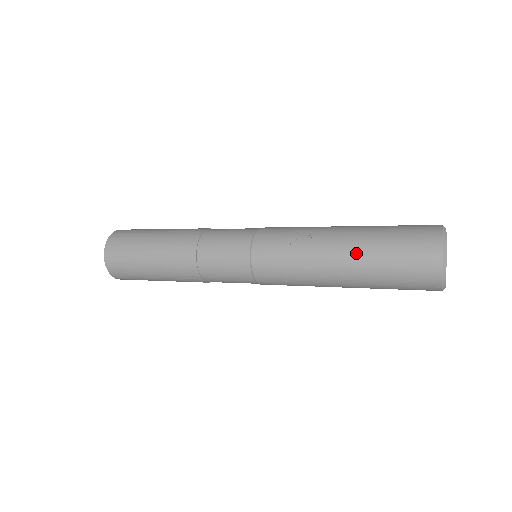
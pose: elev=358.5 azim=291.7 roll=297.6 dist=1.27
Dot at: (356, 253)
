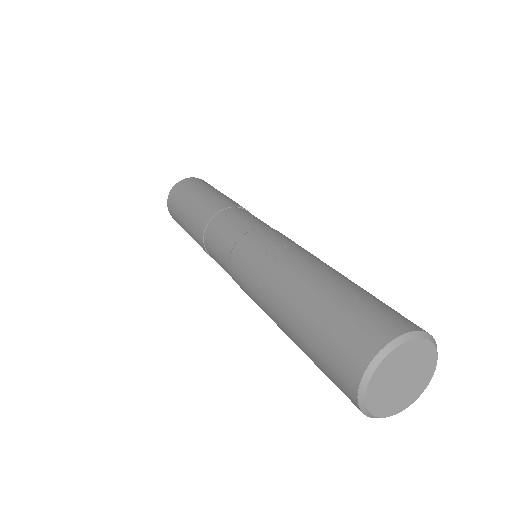
Dot at: (306, 291)
